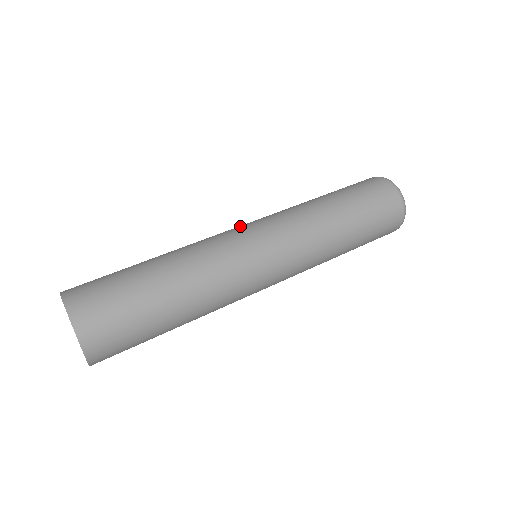
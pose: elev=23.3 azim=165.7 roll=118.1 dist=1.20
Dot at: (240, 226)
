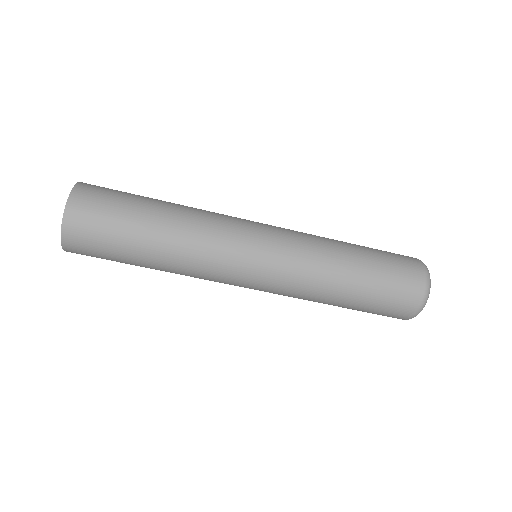
Dot at: occluded
